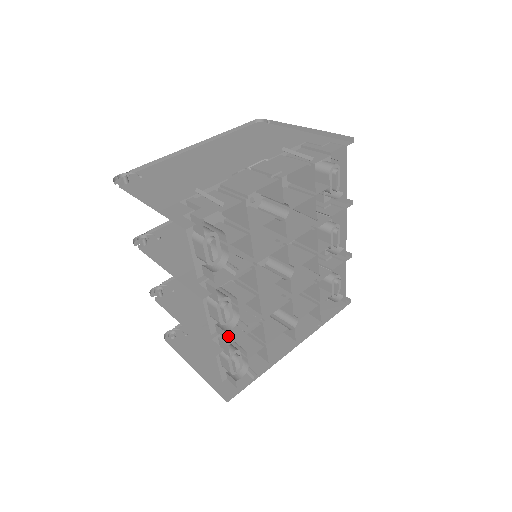
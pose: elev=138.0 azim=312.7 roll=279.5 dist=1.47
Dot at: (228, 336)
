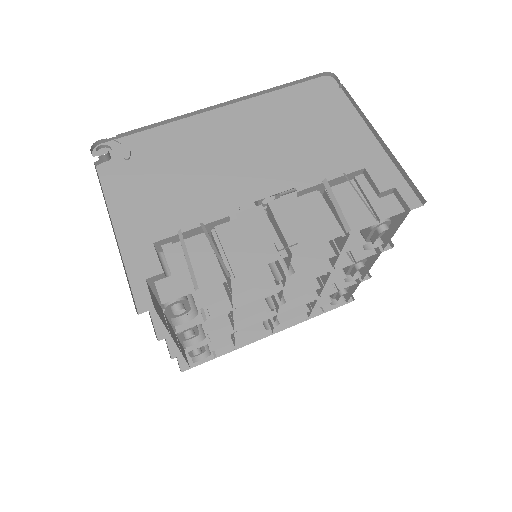
Dot at: occluded
